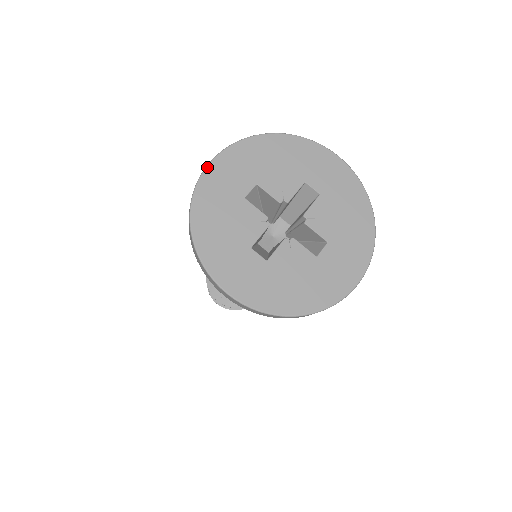
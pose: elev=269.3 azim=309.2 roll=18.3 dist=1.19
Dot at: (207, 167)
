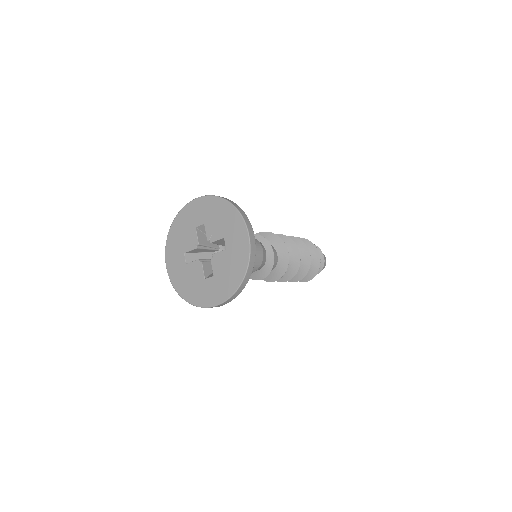
Dot at: (191, 201)
